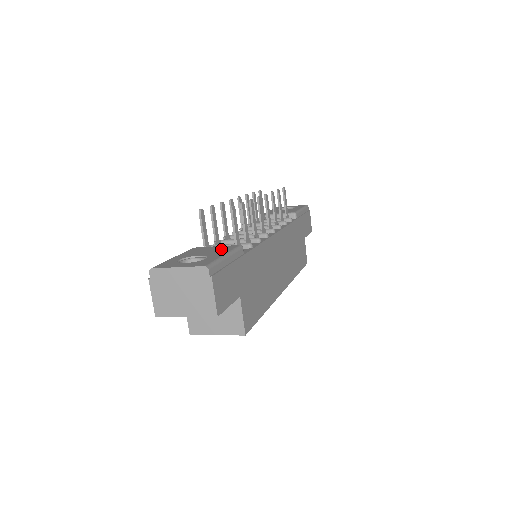
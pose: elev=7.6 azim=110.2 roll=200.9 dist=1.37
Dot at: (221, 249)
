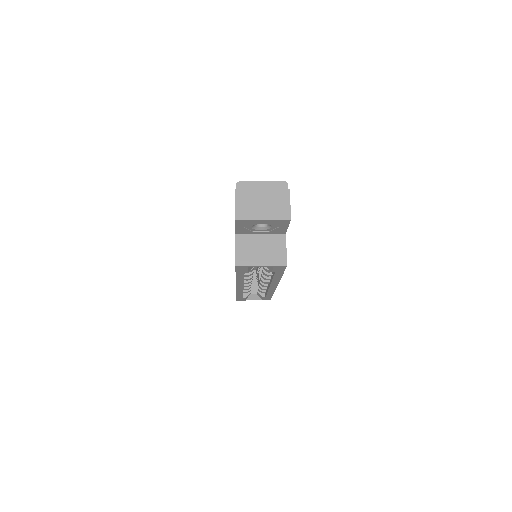
Dot at: occluded
